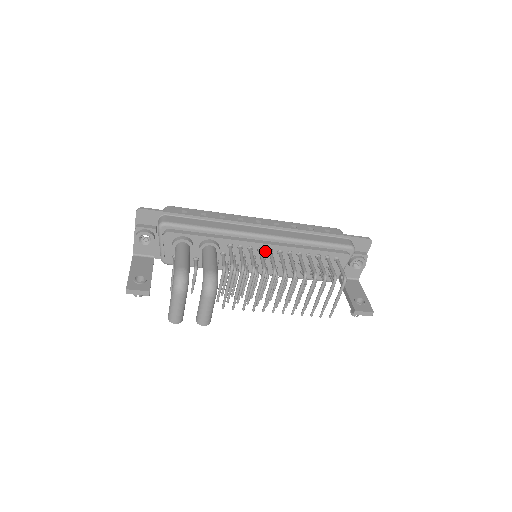
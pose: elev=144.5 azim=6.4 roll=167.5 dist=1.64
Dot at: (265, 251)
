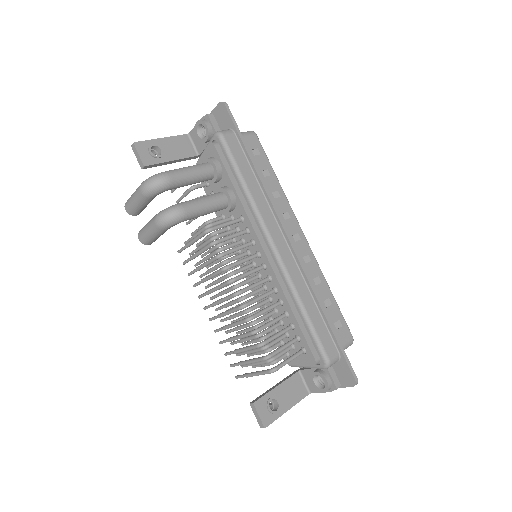
Dot at: (261, 261)
